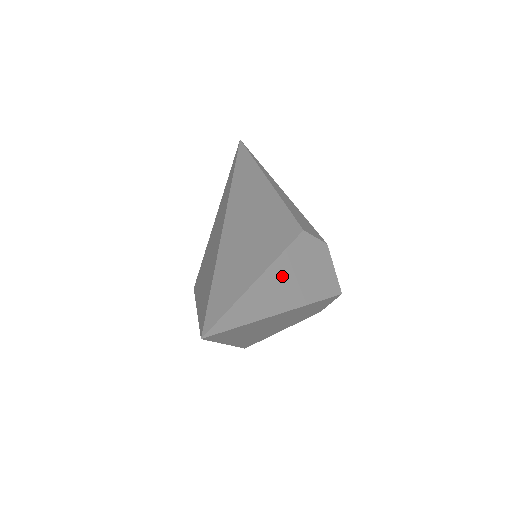
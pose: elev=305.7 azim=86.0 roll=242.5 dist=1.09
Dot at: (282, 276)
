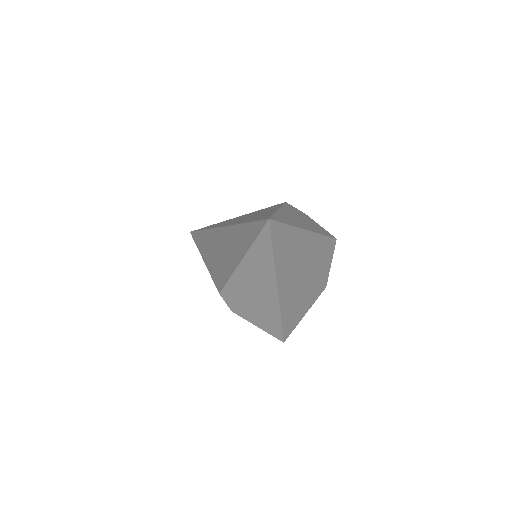
Dot at: (292, 215)
